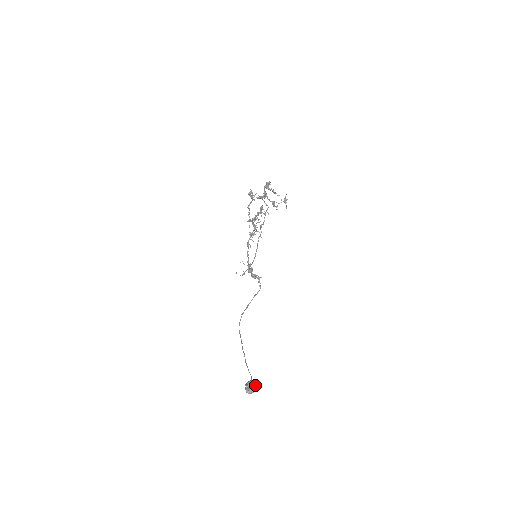
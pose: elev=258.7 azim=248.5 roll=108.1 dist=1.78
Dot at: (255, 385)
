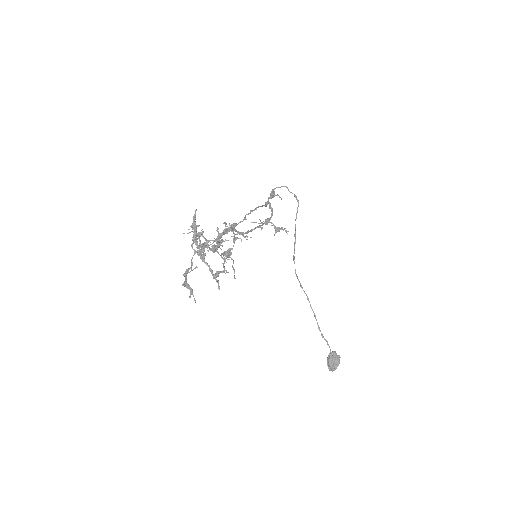
Dot at: (335, 361)
